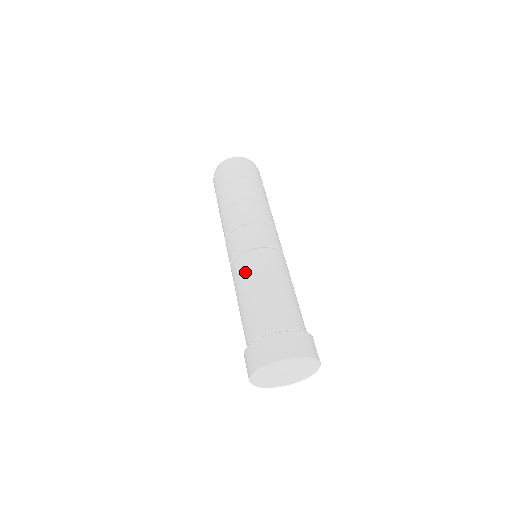
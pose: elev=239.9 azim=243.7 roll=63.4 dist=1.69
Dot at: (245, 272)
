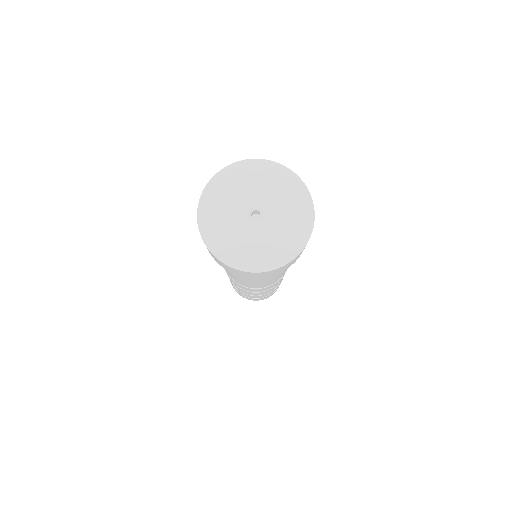
Dot at: occluded
